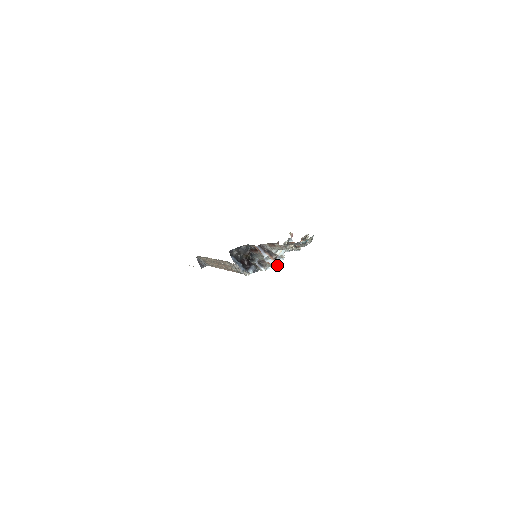
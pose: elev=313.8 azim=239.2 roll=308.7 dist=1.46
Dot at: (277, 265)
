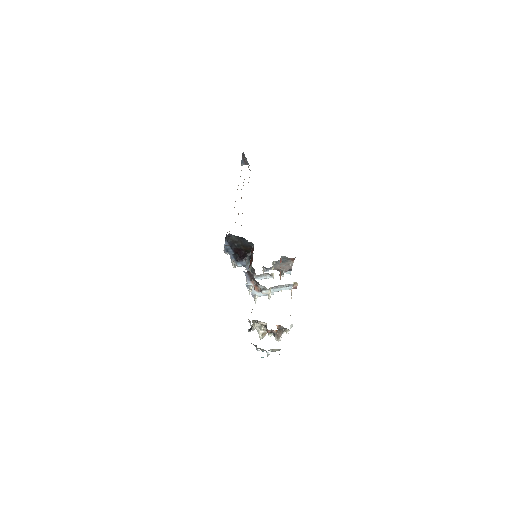
Dot at: (255, 301)
